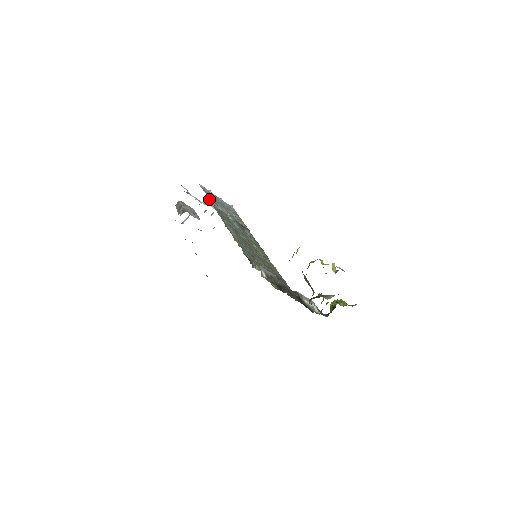
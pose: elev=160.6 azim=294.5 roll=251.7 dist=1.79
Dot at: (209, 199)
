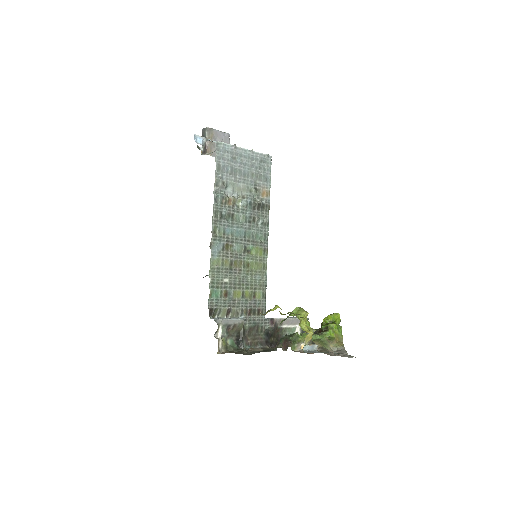
Dot at: (215, 181)
